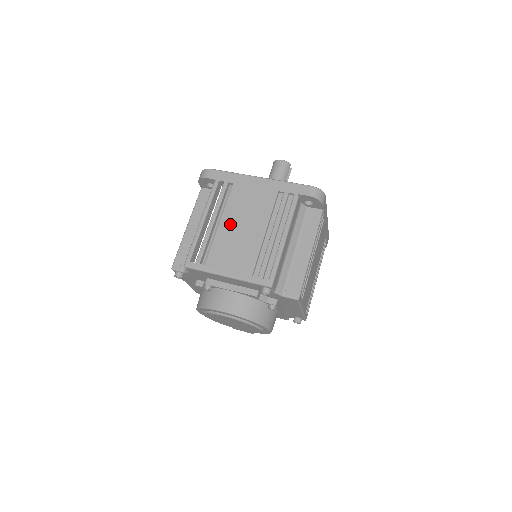
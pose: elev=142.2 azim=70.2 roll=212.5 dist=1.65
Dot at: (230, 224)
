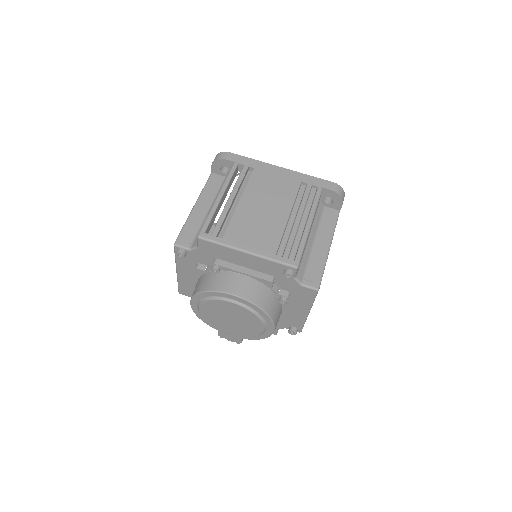
Dot at: (251, 203)
